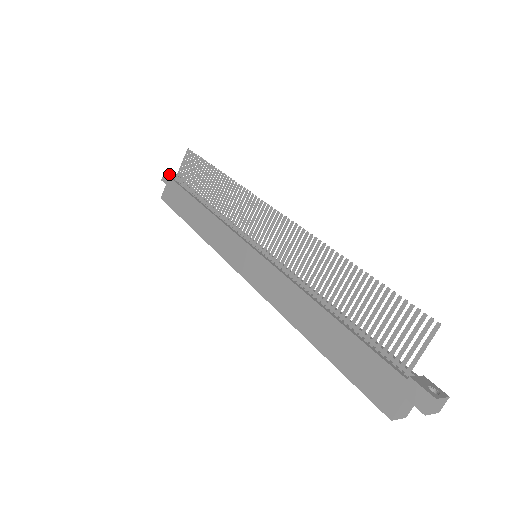
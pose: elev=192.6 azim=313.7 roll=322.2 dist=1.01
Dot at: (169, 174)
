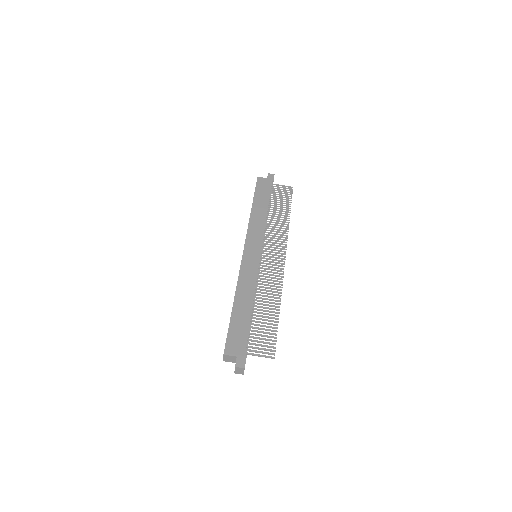
Dot at: occluded
